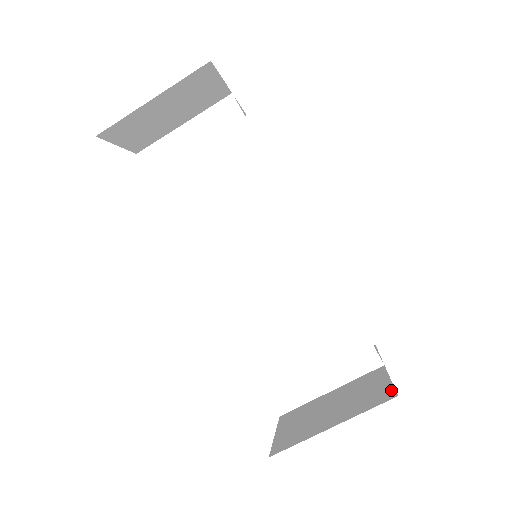
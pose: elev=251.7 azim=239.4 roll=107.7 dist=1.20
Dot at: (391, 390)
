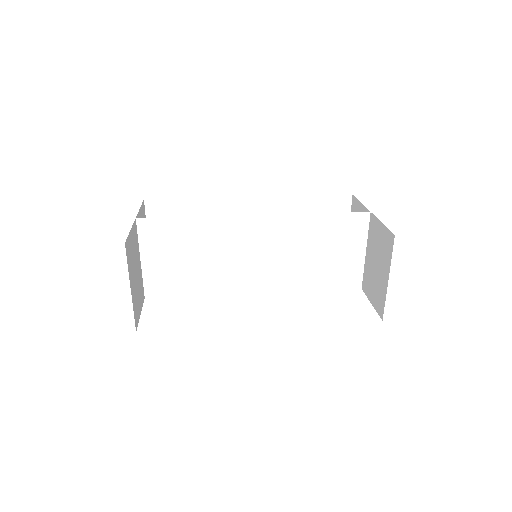
Dot at: (389, 233)
